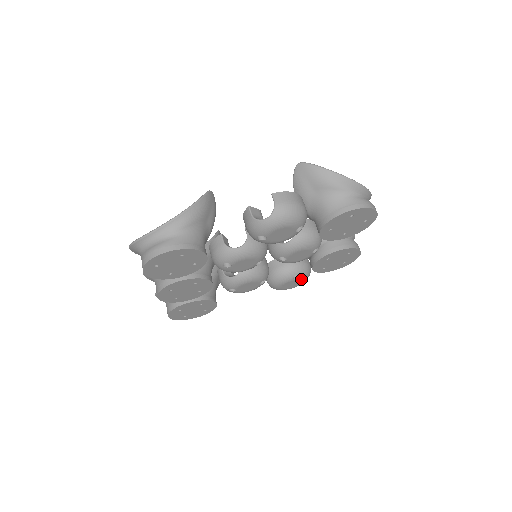
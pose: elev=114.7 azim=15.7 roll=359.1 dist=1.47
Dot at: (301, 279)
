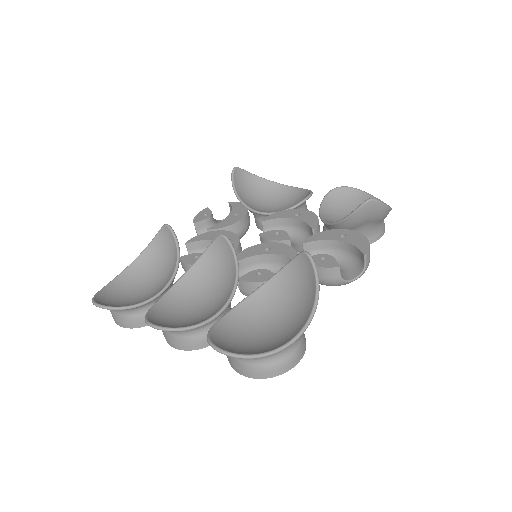
Dot at: occluded
